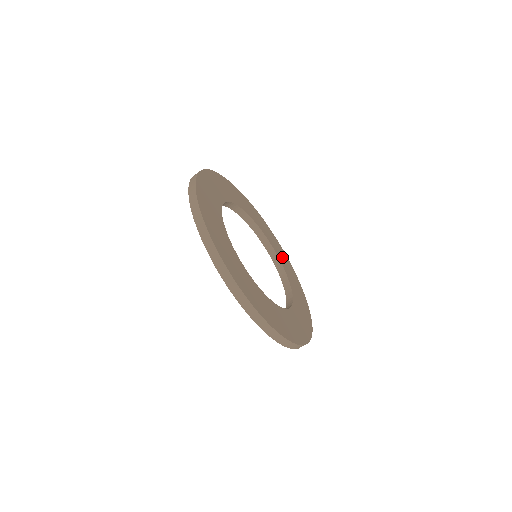
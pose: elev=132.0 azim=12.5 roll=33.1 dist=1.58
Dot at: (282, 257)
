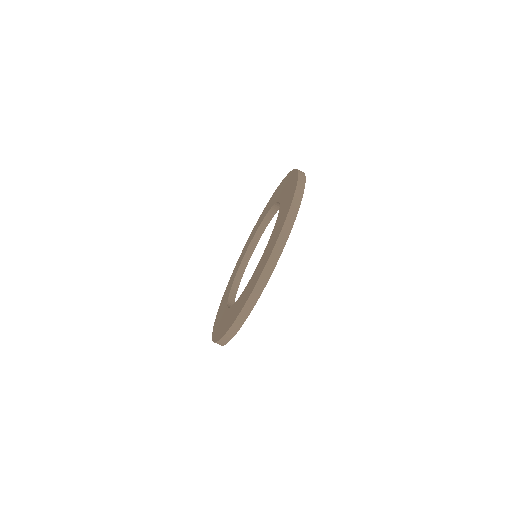
Dot at: occluded
